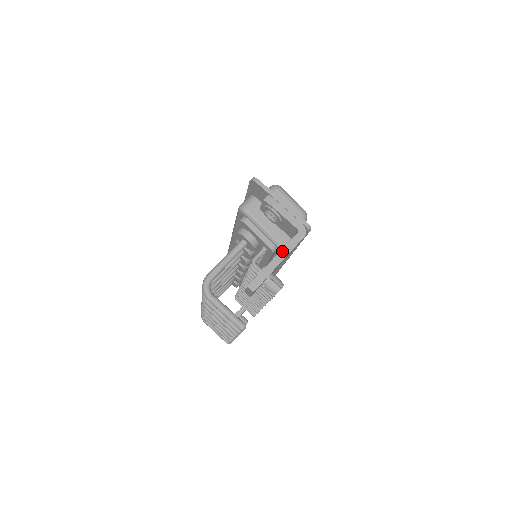
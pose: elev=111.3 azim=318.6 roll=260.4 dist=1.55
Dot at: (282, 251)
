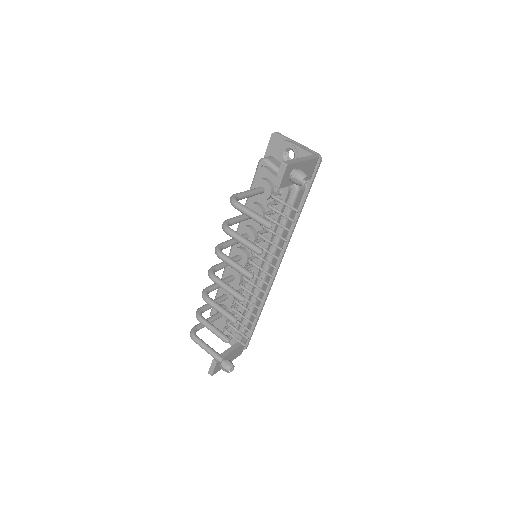
Dot at: (304, 157)
